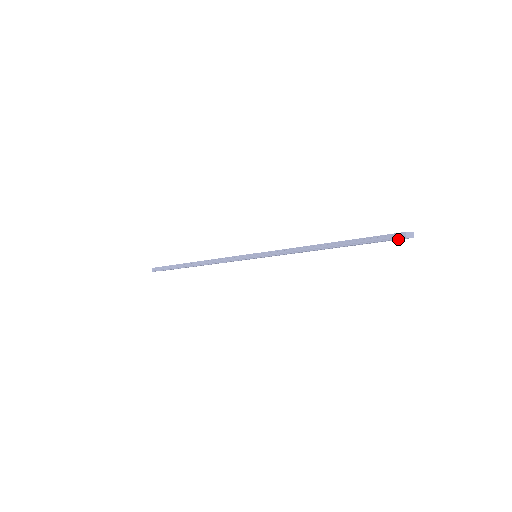
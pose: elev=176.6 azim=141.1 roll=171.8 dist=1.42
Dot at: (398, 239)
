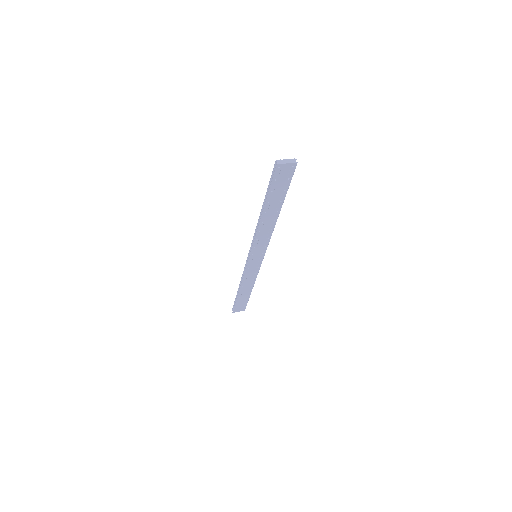
Dot at: (289, 172)
